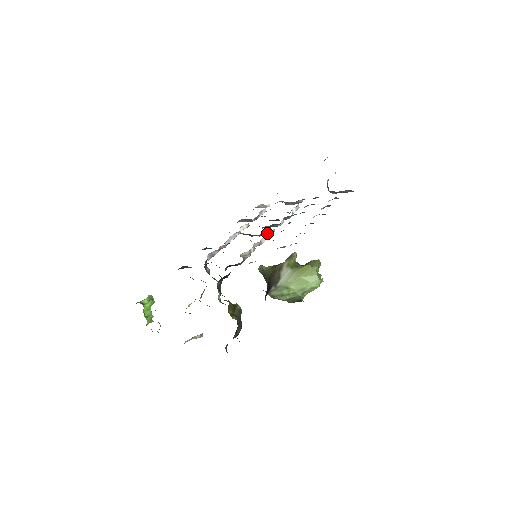
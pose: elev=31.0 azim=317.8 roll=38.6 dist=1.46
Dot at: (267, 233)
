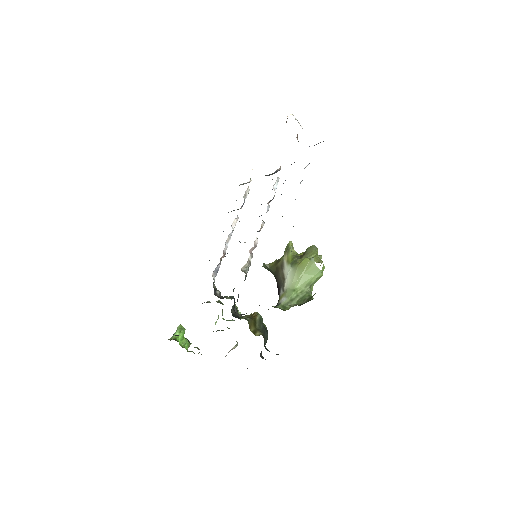
Dot at: (258, 231)
